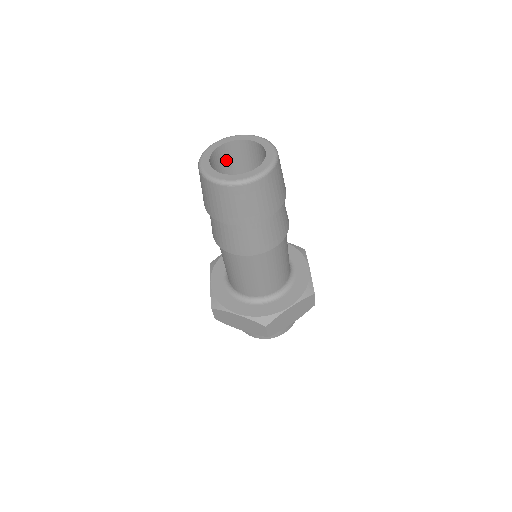
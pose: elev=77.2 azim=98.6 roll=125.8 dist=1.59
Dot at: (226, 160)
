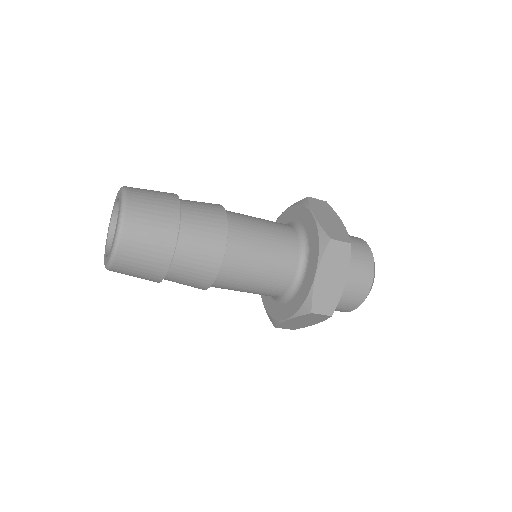
Dot at: occluded
